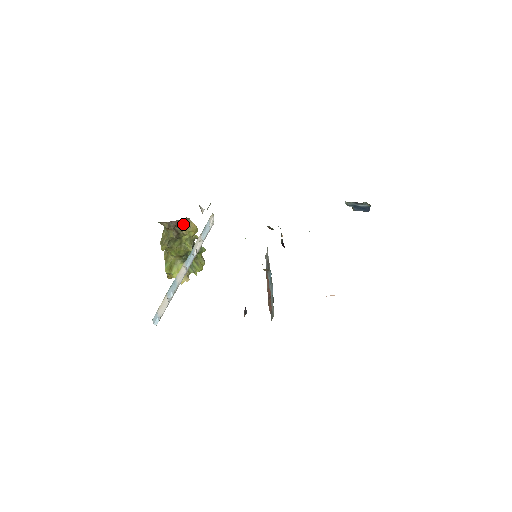
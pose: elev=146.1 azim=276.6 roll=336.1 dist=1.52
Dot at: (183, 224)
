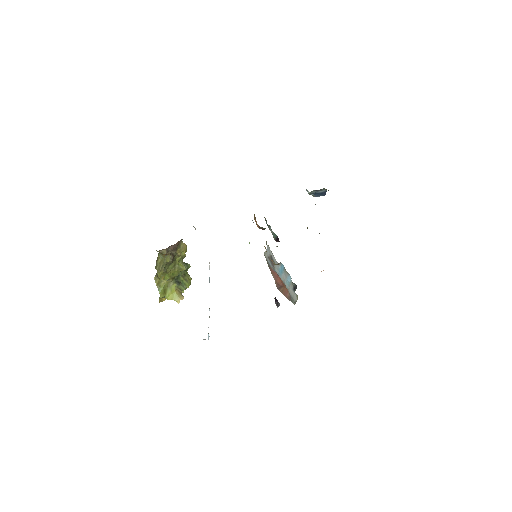
Dot at: (178, 246)
